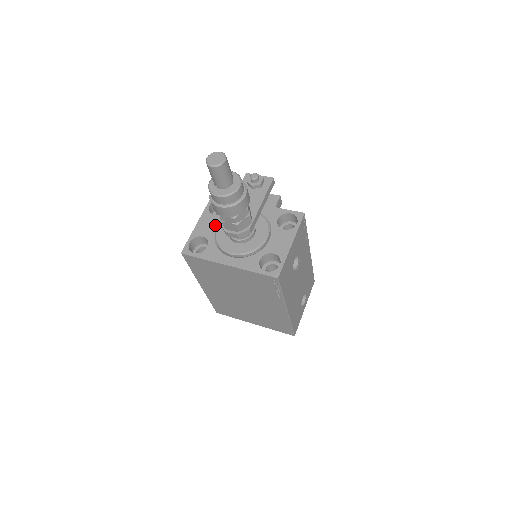
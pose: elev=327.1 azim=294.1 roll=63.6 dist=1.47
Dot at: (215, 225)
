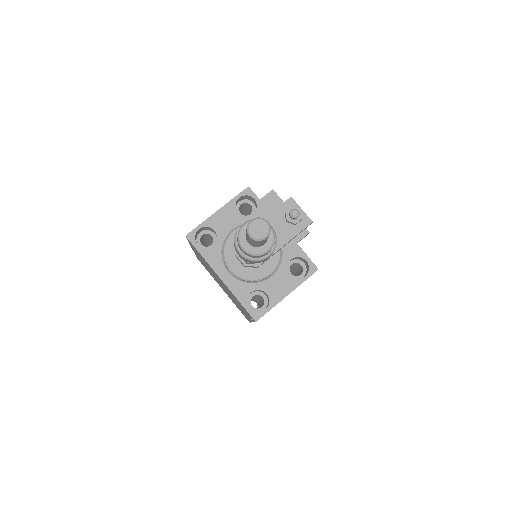
Dot at: (232, 225)
